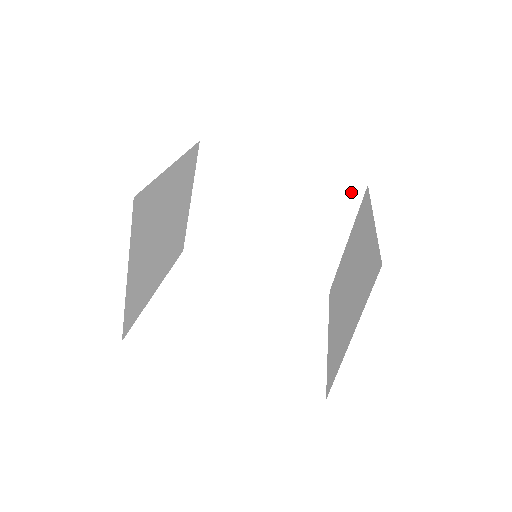
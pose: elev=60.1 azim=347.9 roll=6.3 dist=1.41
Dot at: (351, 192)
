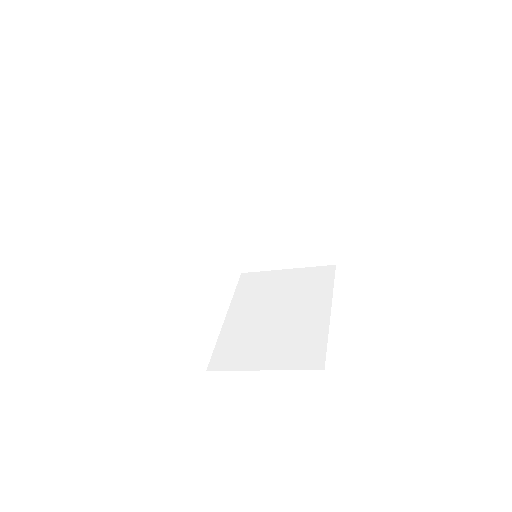
Dot at: (325, 257)
